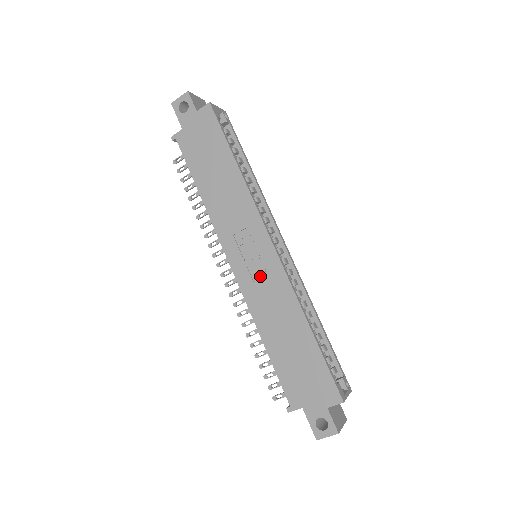
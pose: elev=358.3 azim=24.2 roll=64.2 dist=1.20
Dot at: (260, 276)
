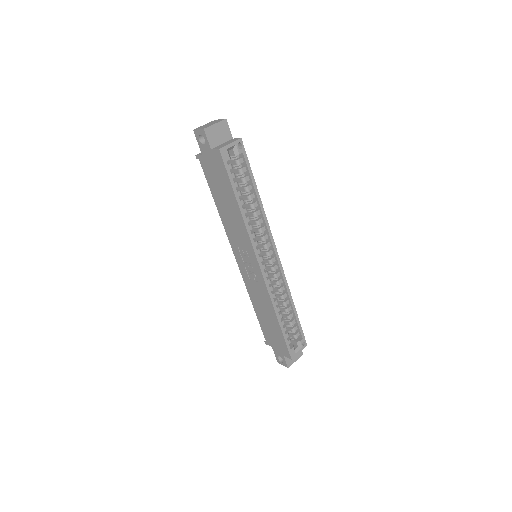
Dot at: (252, 278)
